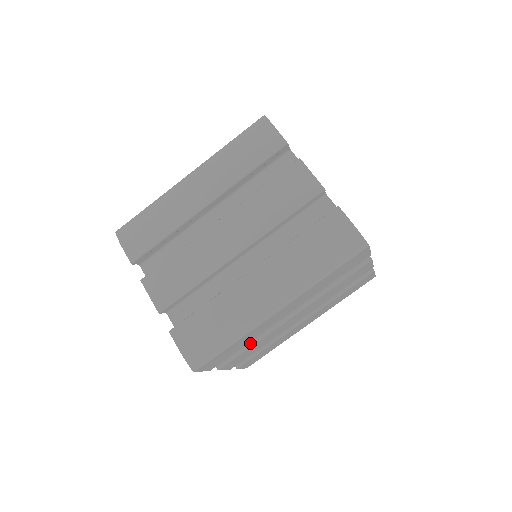
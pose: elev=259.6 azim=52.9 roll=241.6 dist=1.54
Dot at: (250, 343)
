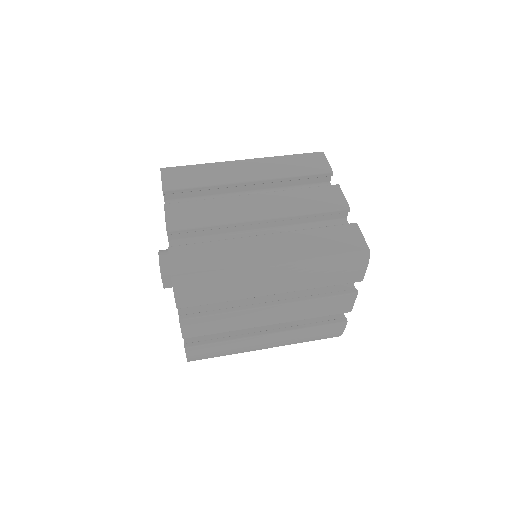
Dot at: (206, 201)
